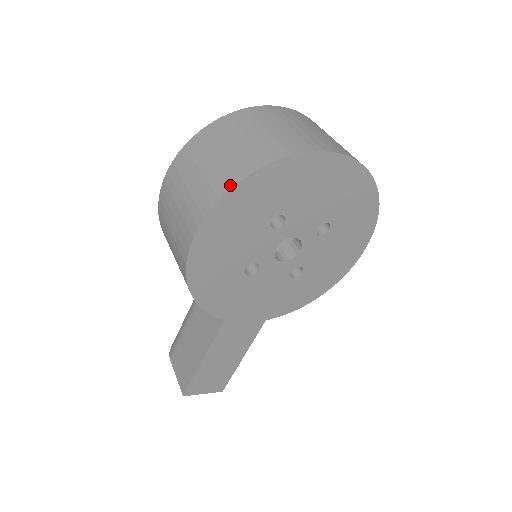
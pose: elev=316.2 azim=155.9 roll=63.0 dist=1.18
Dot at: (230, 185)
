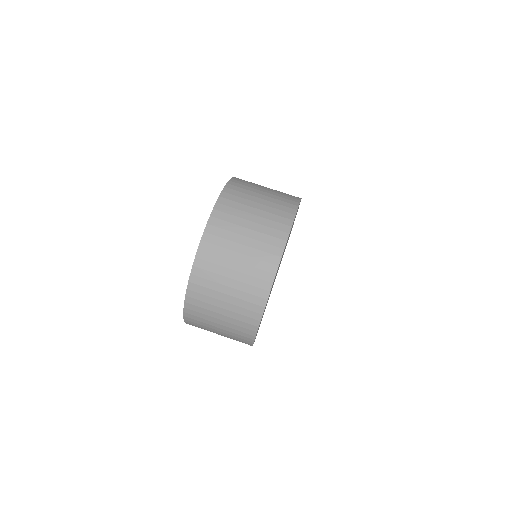
Dot at: occluded
